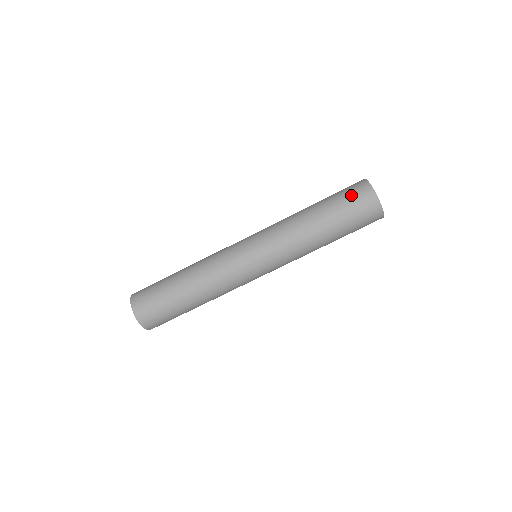
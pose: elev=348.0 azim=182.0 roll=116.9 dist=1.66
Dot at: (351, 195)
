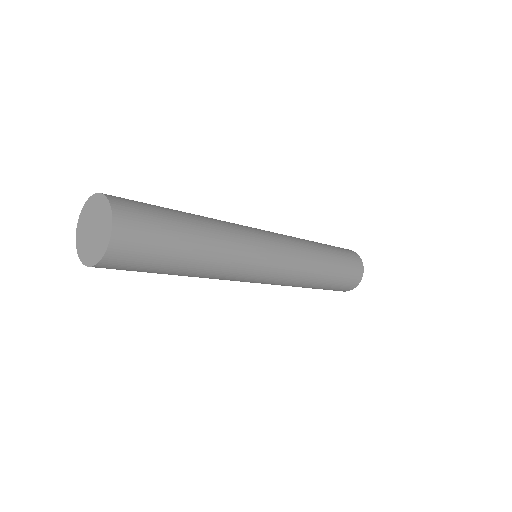
Dot at: (352, 259)
